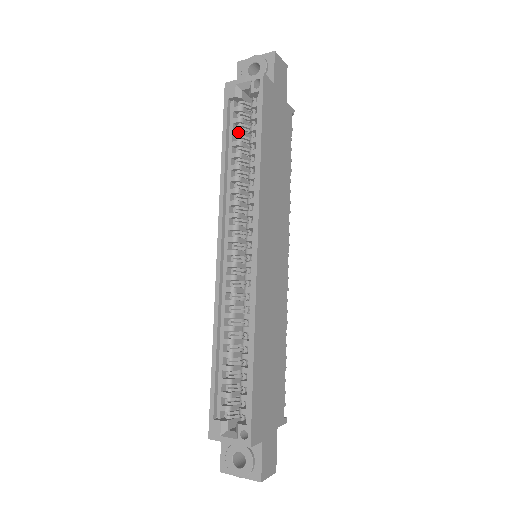
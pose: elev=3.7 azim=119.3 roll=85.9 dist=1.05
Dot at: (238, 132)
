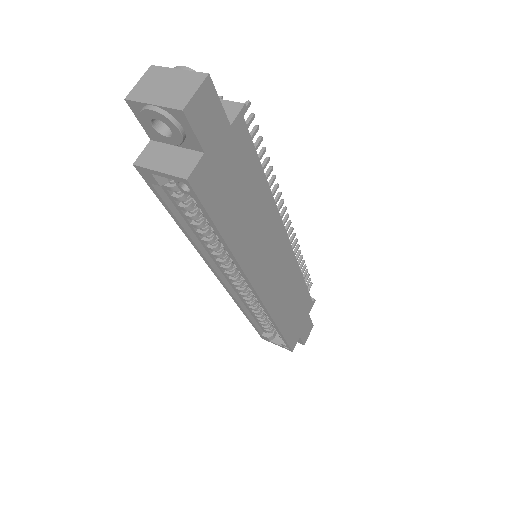
Dot at: (186, 210)
